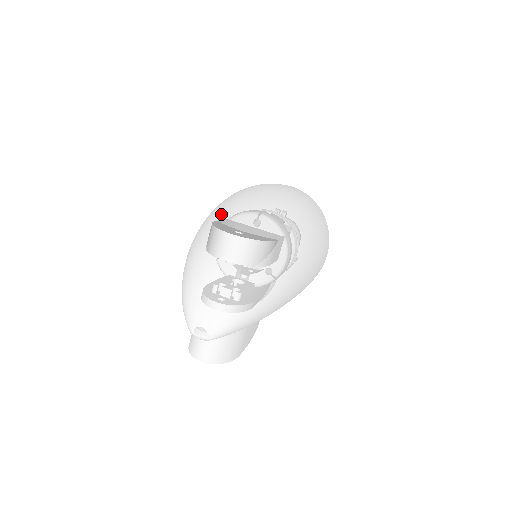
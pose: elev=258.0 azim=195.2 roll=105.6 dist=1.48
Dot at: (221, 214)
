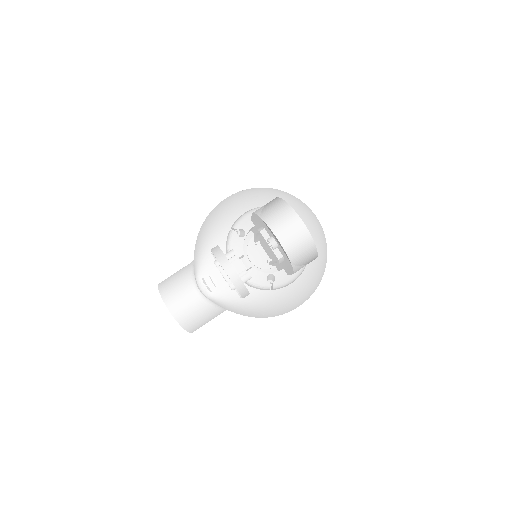
Dot at: (279, 197)
